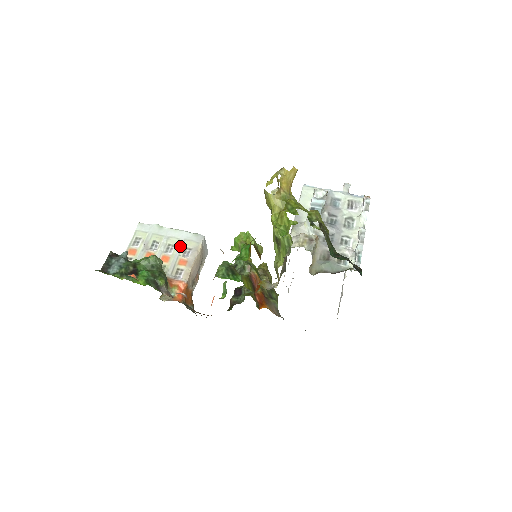
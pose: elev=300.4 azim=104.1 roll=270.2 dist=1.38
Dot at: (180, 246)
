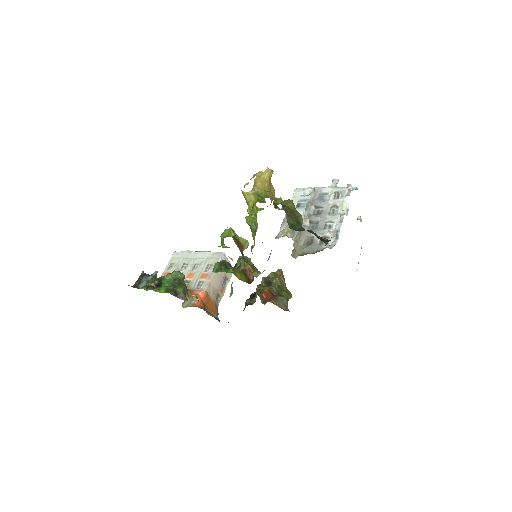
Dot at: (203, 264)
